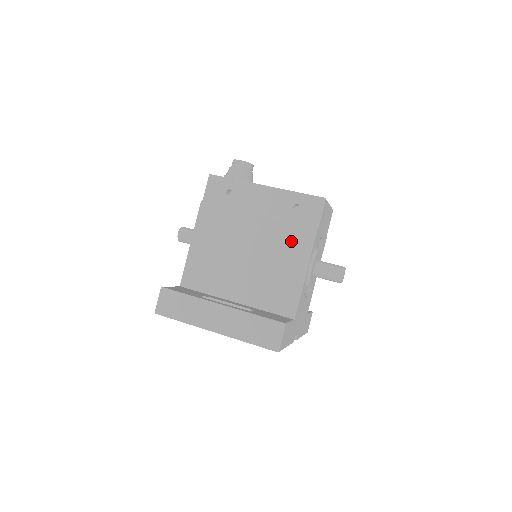
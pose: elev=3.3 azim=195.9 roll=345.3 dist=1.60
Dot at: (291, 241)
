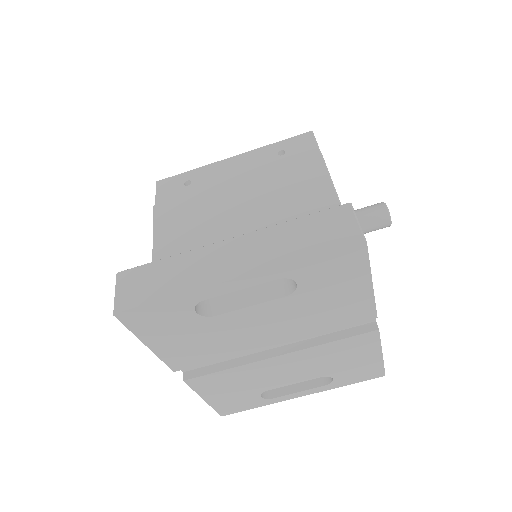
Dot at: (295, 178)
